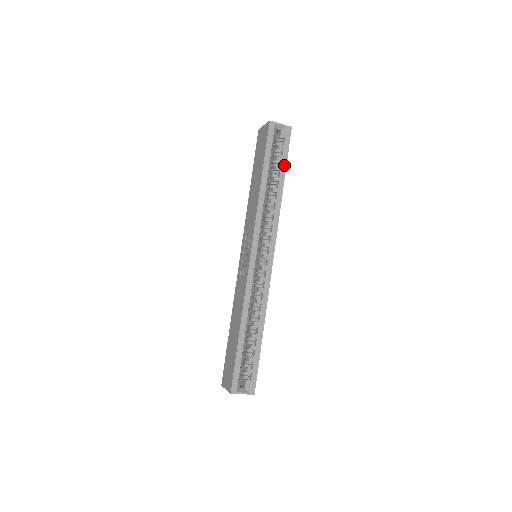
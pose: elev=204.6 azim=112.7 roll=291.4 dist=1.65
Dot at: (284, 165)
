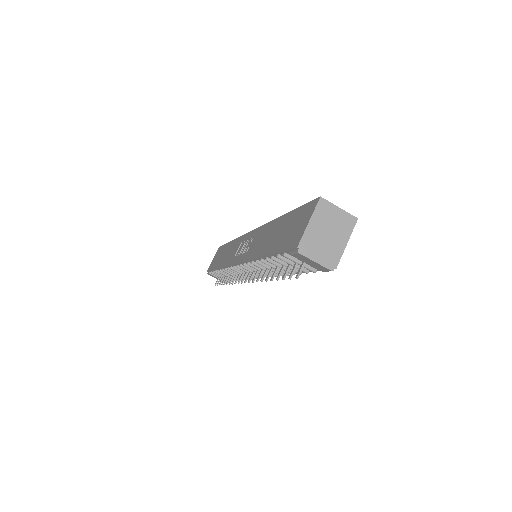
Dot at: occluded
